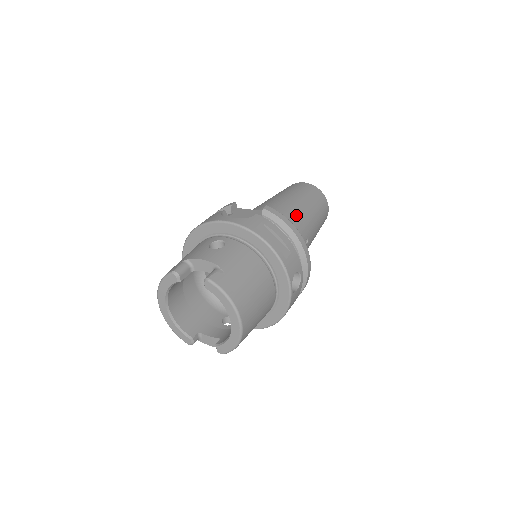
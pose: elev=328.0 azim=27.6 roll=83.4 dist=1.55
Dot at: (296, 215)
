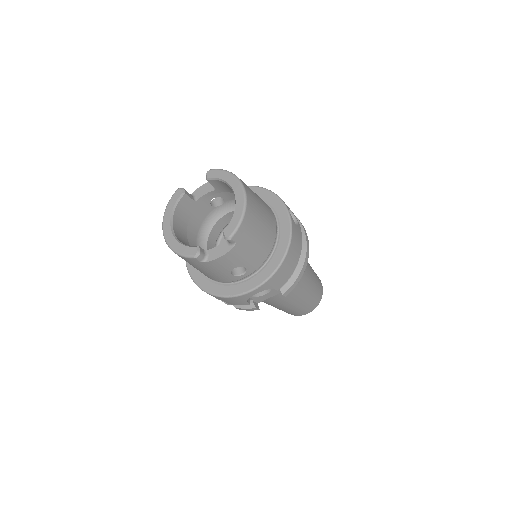
Dot at: occluded
